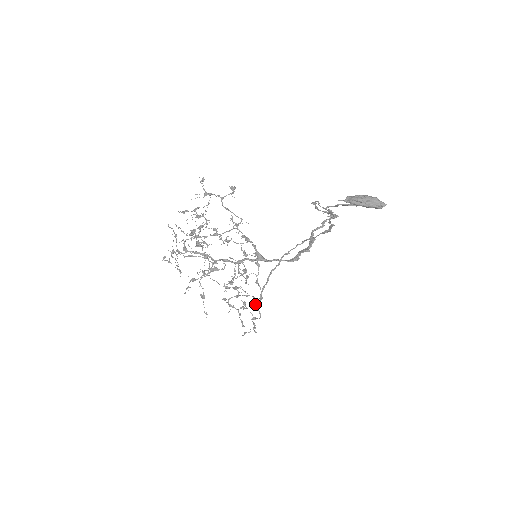
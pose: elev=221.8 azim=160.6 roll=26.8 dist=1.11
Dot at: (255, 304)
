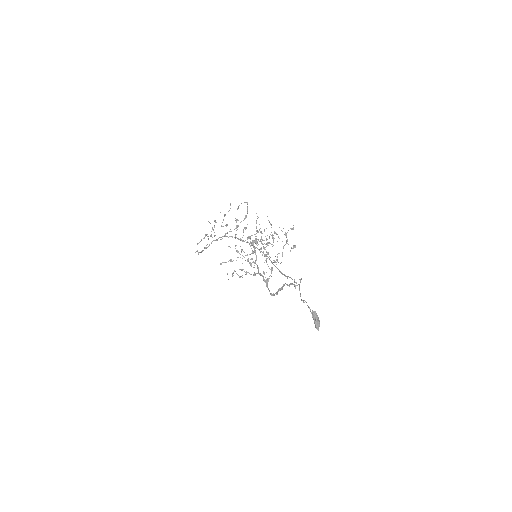
Dot at: occluded
